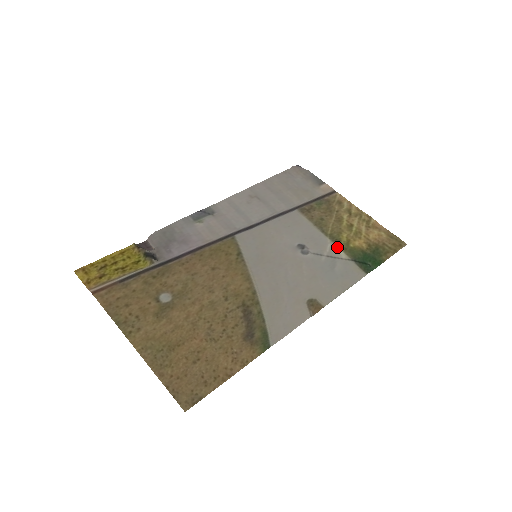
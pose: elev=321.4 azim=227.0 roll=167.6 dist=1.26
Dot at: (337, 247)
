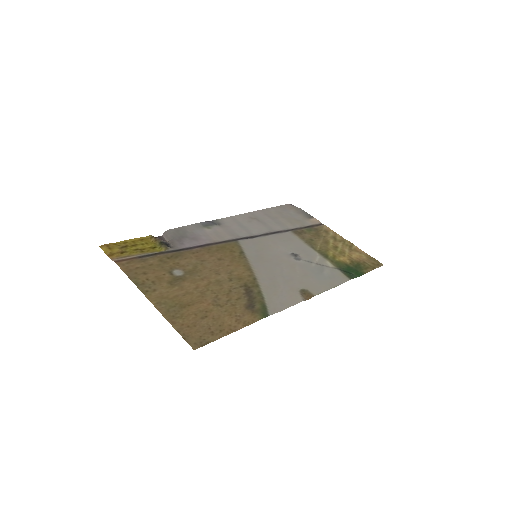
Dot at: (325, 259)
